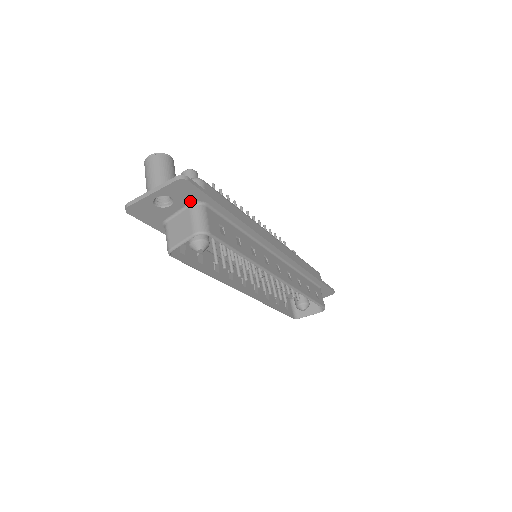
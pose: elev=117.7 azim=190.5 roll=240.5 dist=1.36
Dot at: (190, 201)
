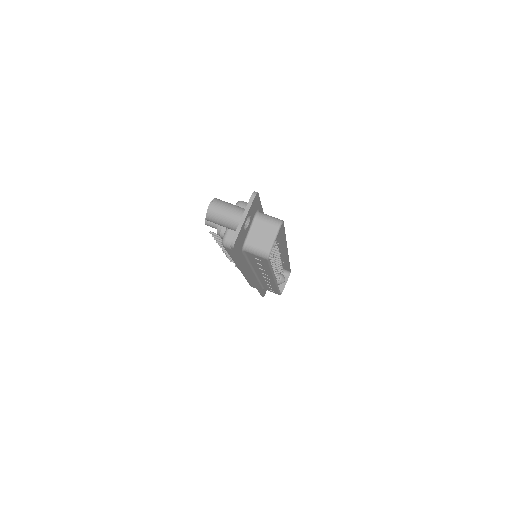
Dot at: (254, 213)
